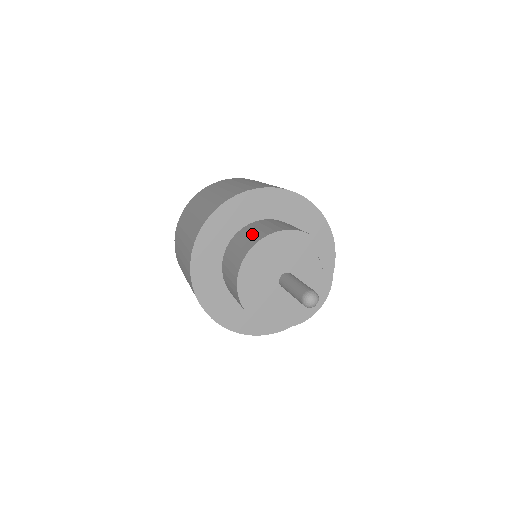
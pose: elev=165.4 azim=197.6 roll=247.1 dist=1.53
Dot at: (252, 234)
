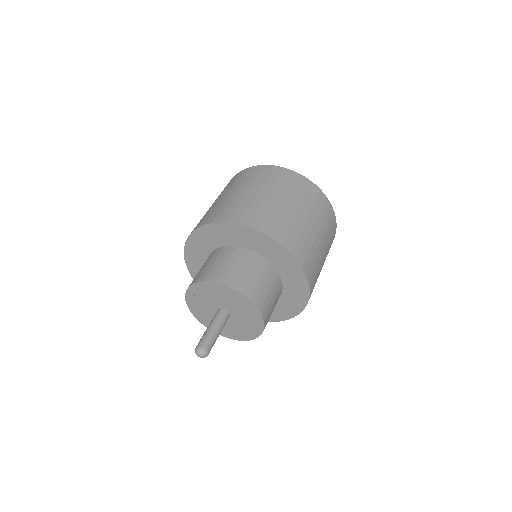
Dot at: (232, 268)
